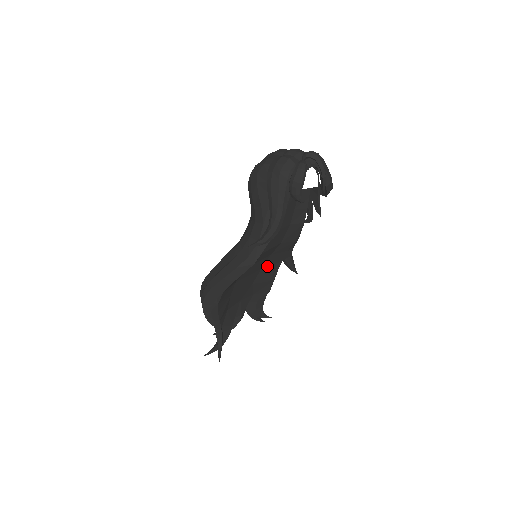
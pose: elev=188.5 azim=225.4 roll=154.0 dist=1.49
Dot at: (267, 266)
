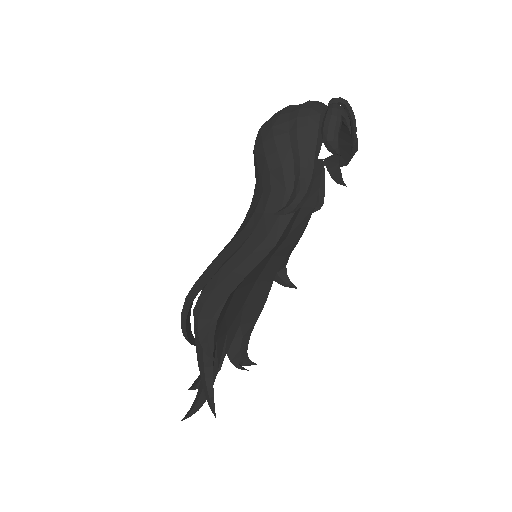
Dot at: (262, 277)
